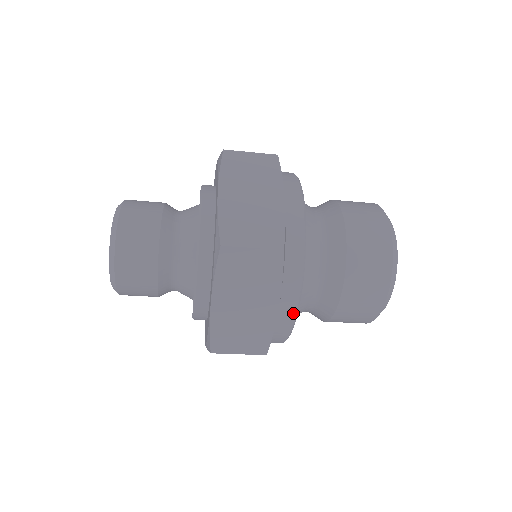
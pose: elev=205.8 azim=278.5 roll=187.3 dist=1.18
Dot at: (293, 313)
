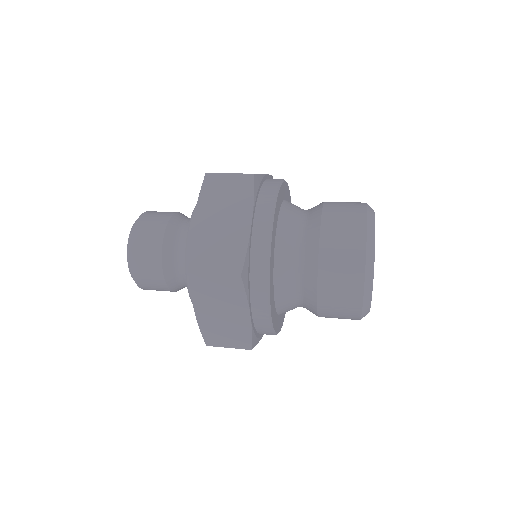
Dot at: occluded
